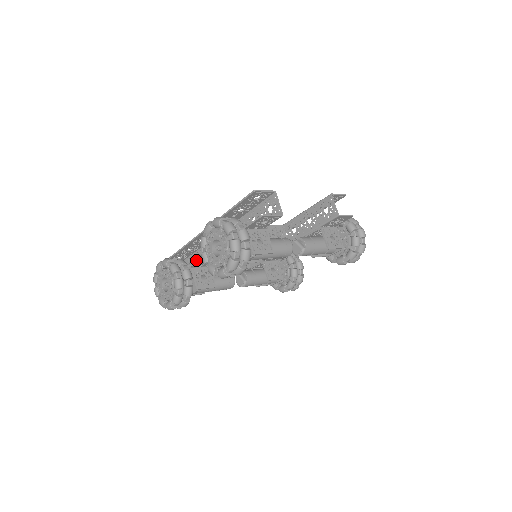
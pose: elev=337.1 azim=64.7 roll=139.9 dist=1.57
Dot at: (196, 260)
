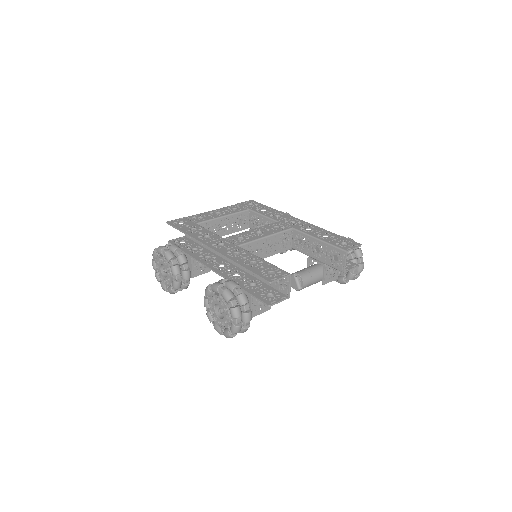
Dot at: occluded
